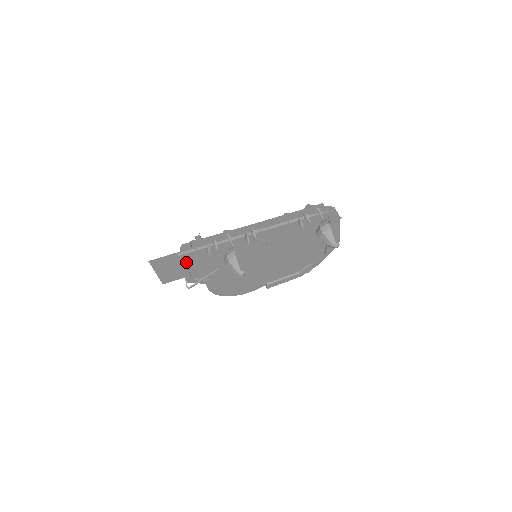
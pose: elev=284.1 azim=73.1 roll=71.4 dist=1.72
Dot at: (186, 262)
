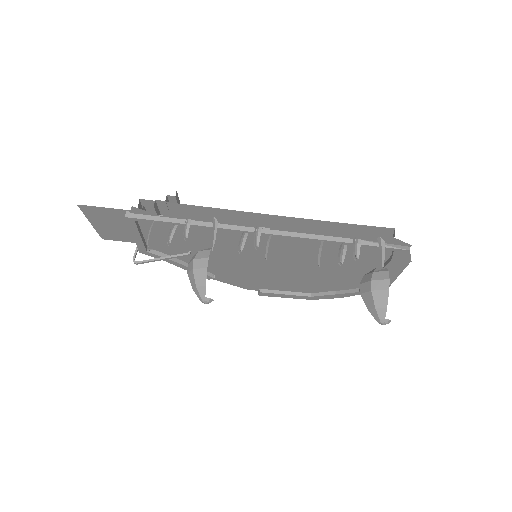
Dot at: (140, 227)
